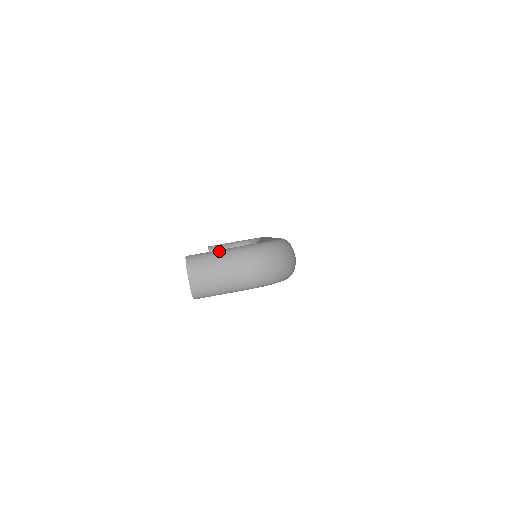
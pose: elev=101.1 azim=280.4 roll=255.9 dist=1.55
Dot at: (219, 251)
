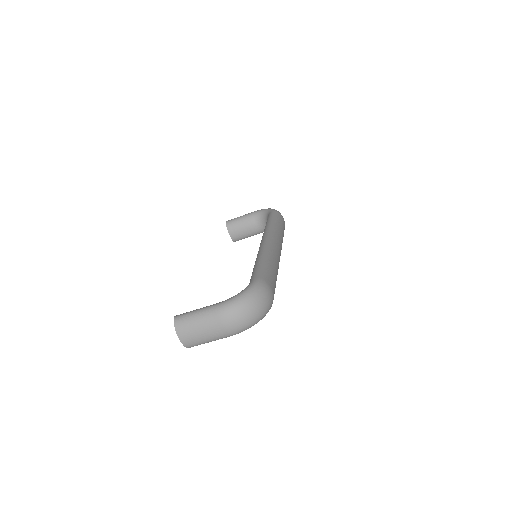
Dot at: (199, 312)
